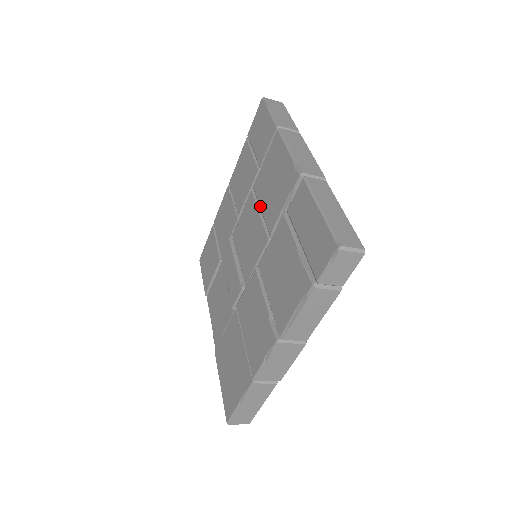
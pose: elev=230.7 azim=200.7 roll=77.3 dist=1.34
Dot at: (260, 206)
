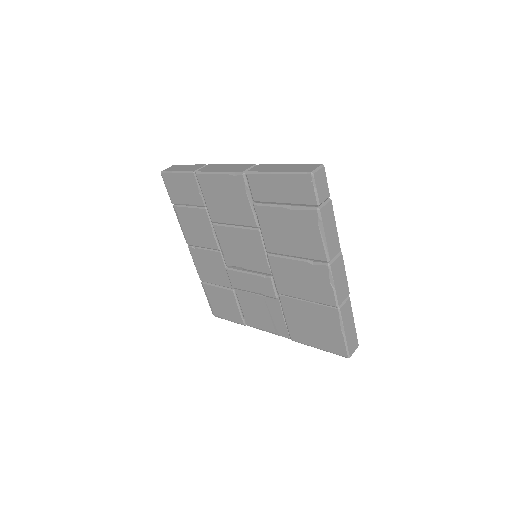
Dot at: (231, 224)
